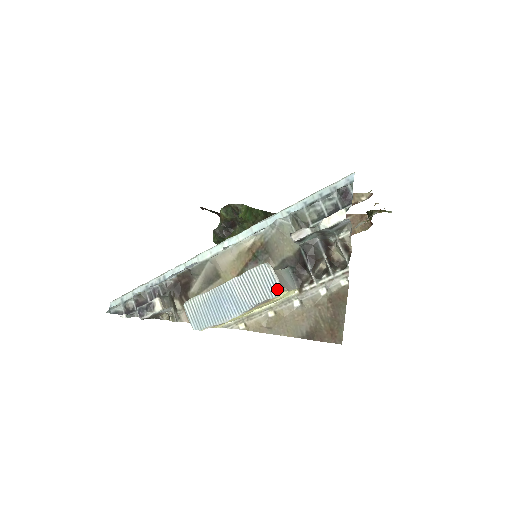
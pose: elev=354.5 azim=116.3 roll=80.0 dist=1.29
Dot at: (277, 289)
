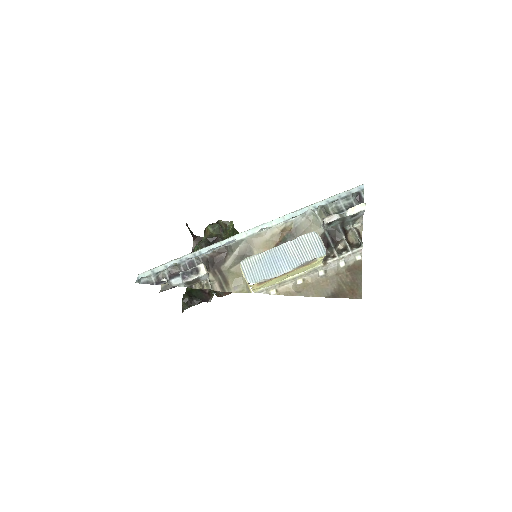
Dot at: (323, 250)
